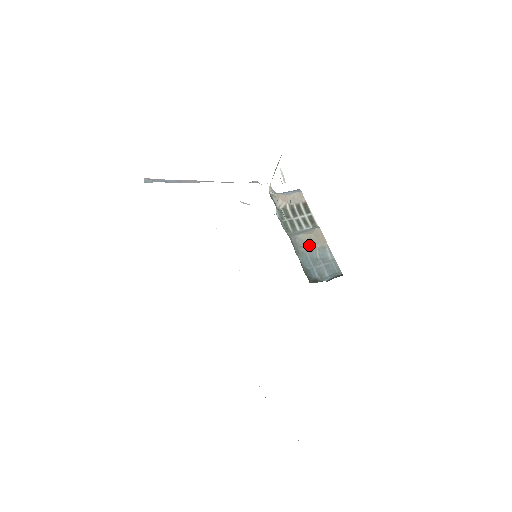
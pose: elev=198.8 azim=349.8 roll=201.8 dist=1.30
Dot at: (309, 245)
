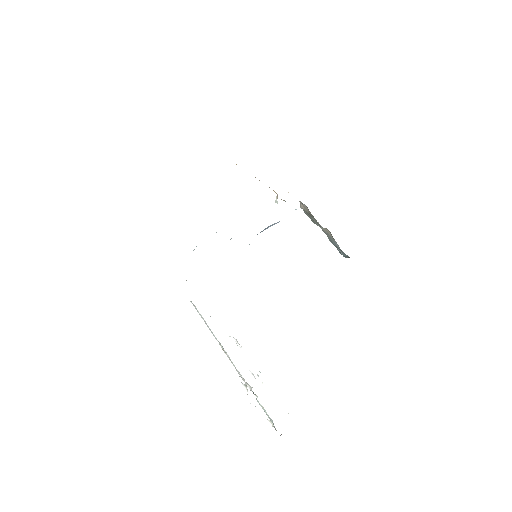
Dot at: (329, 235)
